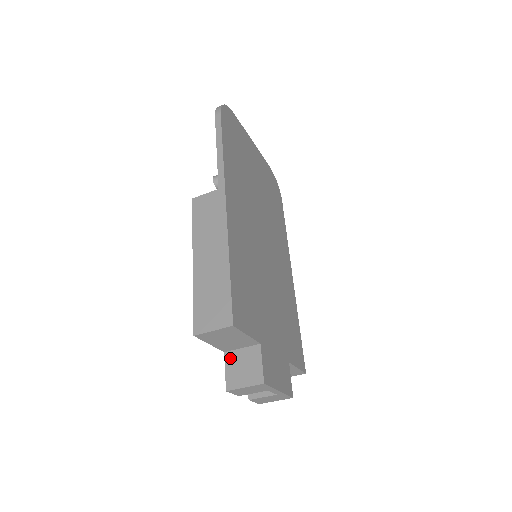
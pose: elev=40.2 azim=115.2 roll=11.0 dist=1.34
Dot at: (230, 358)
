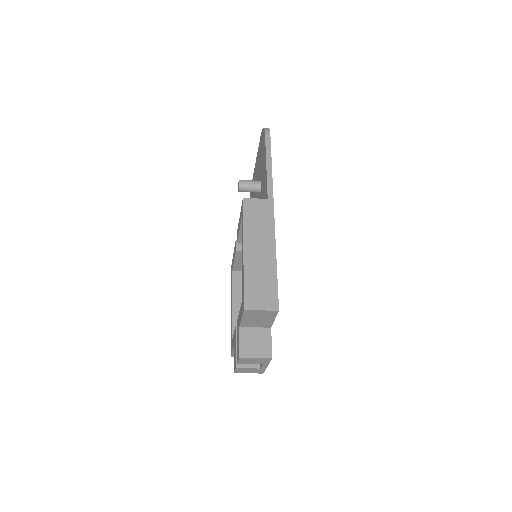
Dot at: (244, 333)
